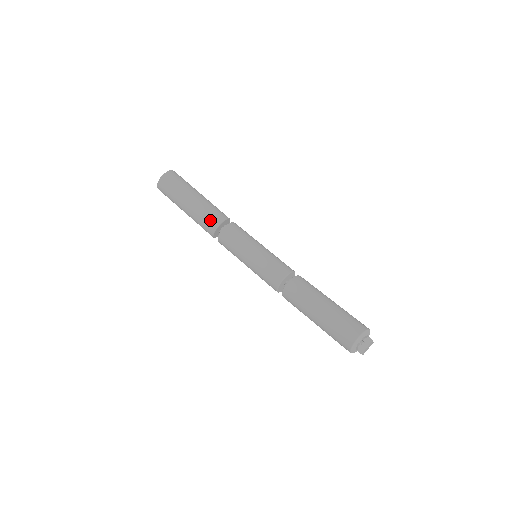
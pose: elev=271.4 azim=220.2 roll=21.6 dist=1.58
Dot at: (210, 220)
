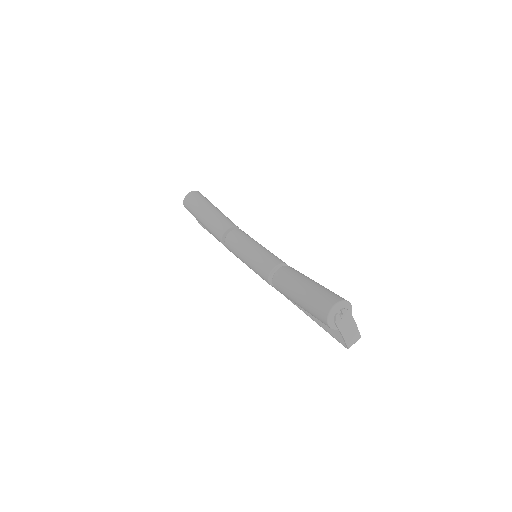
Dot at: (221, 225)
